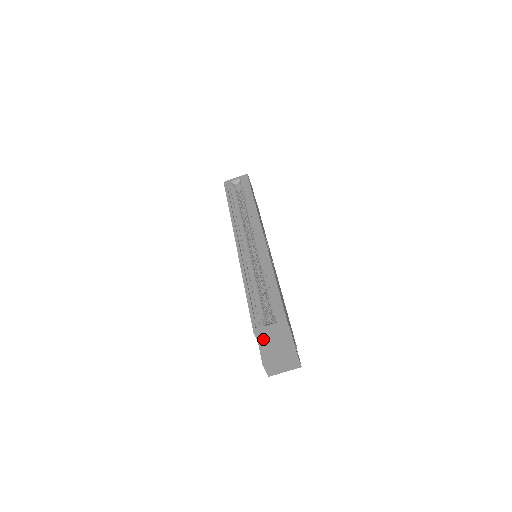
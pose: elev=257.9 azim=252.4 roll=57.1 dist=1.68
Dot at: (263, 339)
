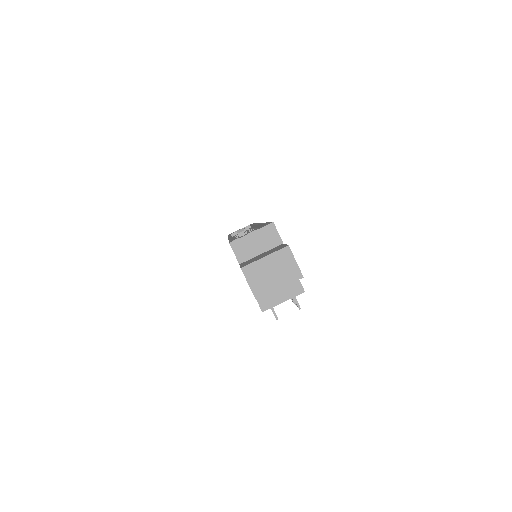
Dot at: (246, 259)
